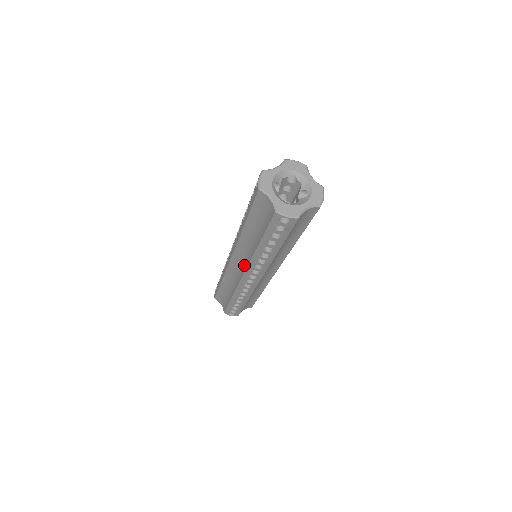
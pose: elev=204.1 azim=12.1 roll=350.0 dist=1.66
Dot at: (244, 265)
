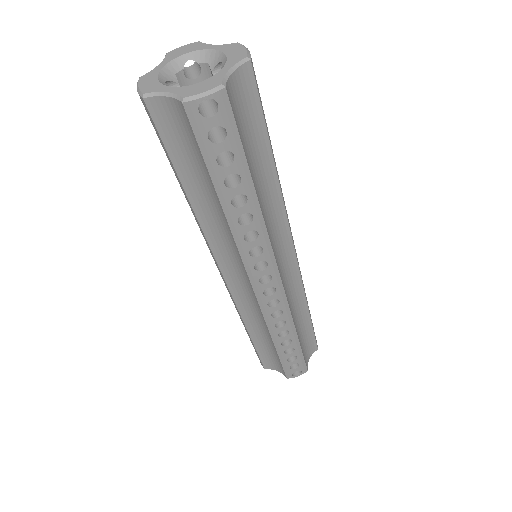
Dot at: (242, 270)
